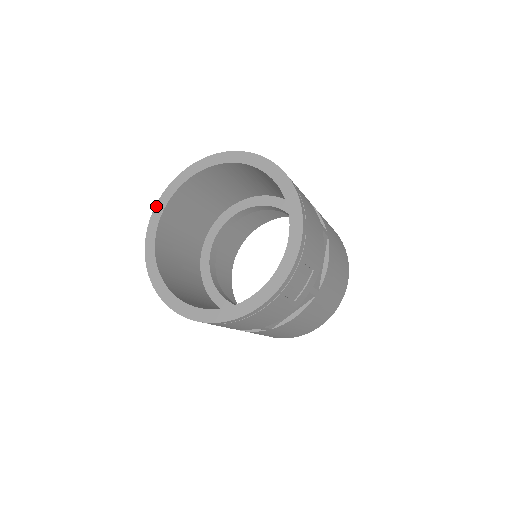
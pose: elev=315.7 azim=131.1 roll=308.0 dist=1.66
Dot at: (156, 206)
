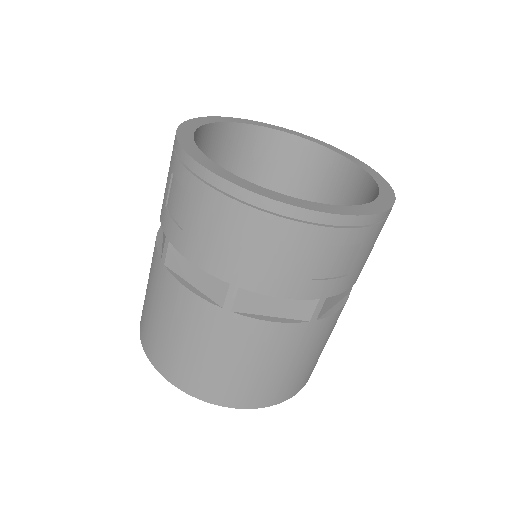
Dot at: (229, 117)
